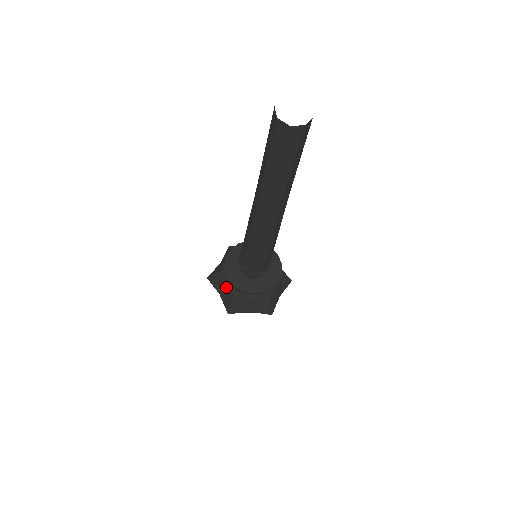
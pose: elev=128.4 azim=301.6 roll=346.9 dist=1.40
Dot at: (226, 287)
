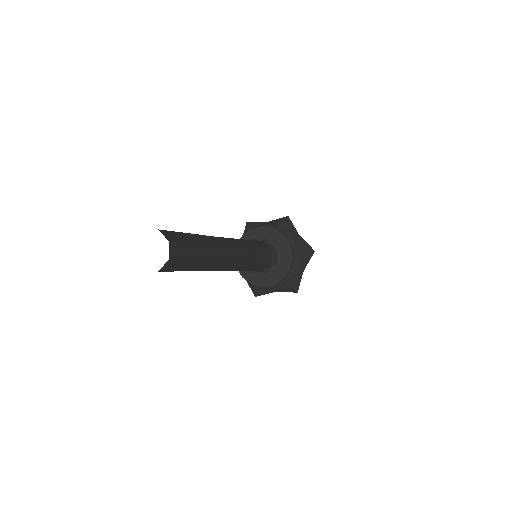
Dot at: occluded
